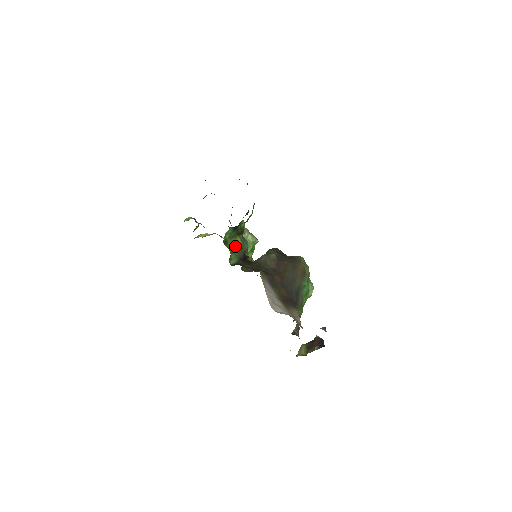
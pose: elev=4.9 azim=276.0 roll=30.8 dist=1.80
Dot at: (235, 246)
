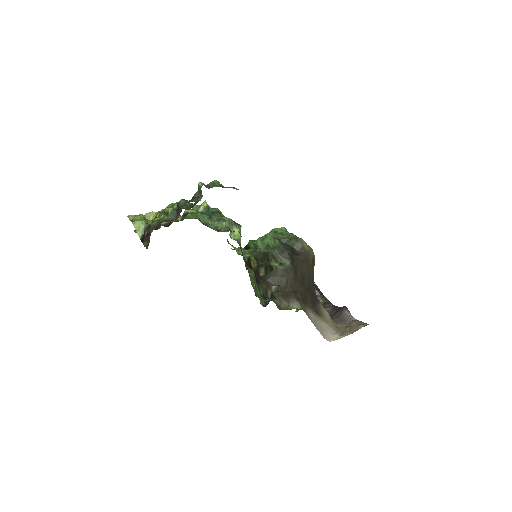
Dot at: (251, 276)
